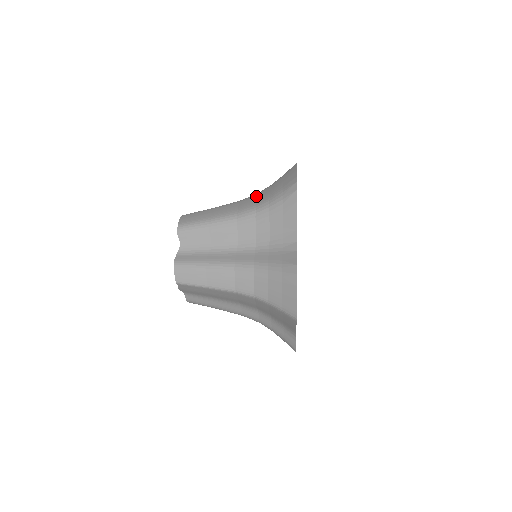
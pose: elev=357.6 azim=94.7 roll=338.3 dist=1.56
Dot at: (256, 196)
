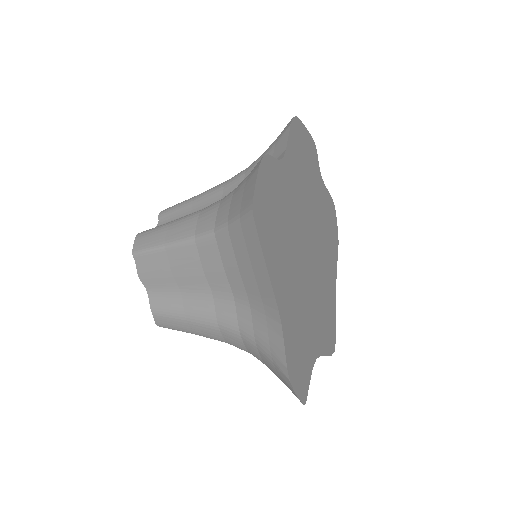
Dot at: occluded
